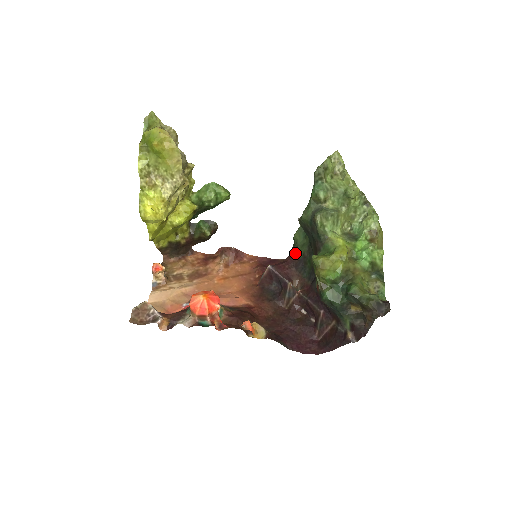
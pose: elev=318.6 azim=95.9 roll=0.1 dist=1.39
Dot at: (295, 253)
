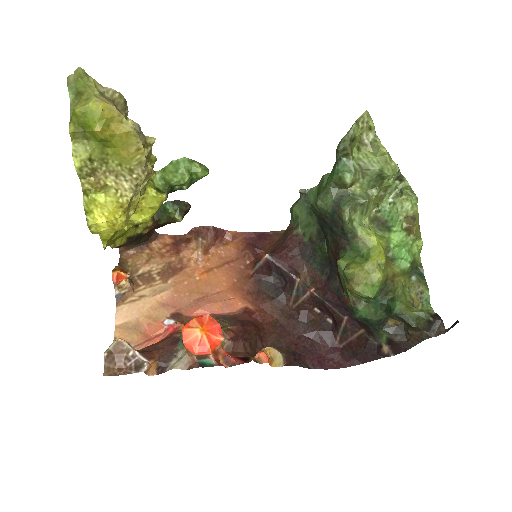
Dot at: (297, 234)
